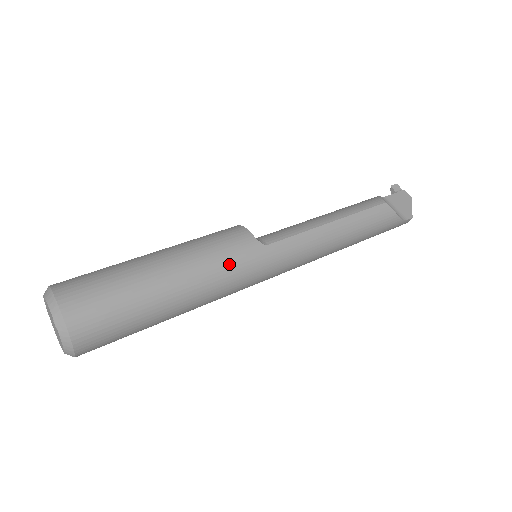
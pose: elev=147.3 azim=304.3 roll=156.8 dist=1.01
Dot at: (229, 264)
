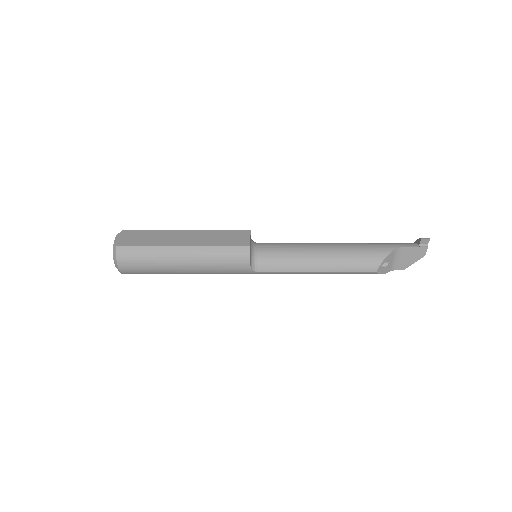
Dot at: (225, 273)
